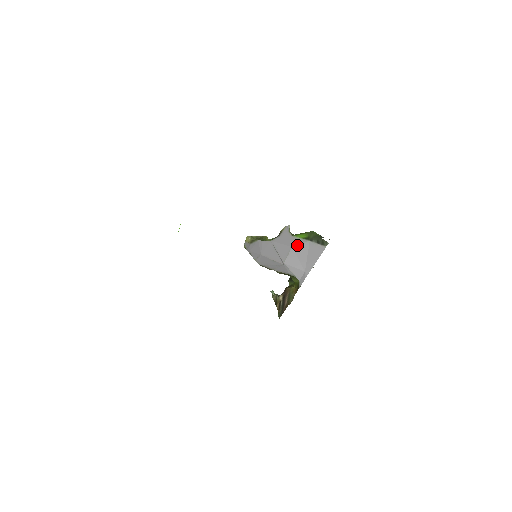
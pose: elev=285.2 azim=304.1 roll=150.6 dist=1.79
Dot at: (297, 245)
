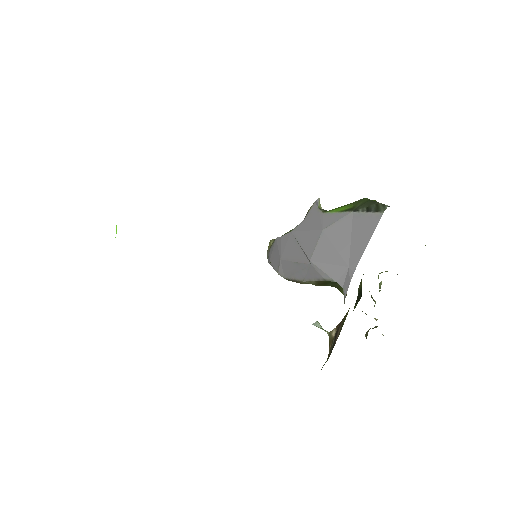
Dot at: (331, 224)
